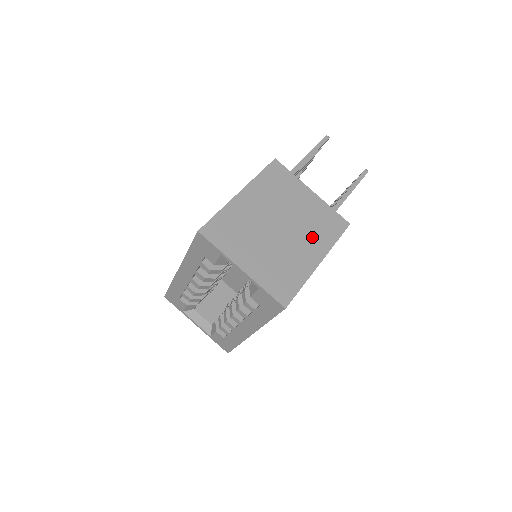
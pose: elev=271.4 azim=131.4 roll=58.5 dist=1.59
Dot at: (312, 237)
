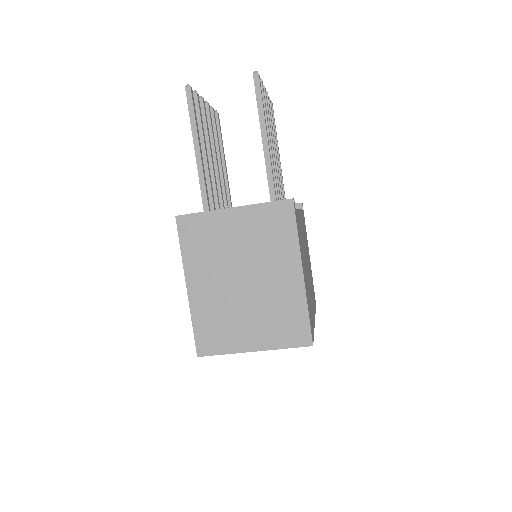
Dot at: (275, 257)
